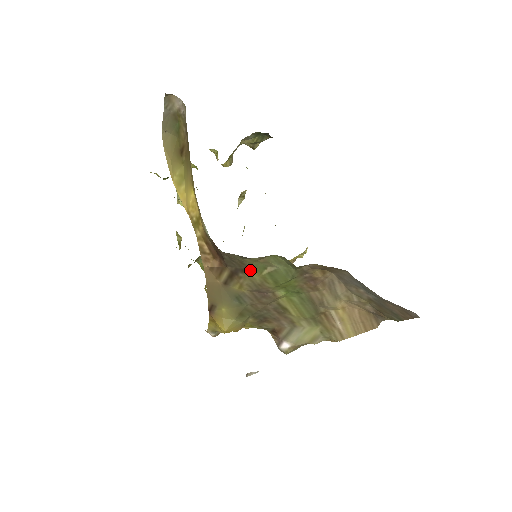
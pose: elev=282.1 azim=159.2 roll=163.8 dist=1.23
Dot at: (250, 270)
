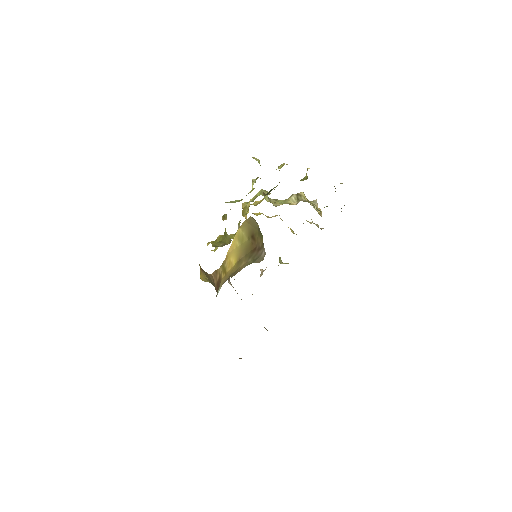
Dot at: occluded
